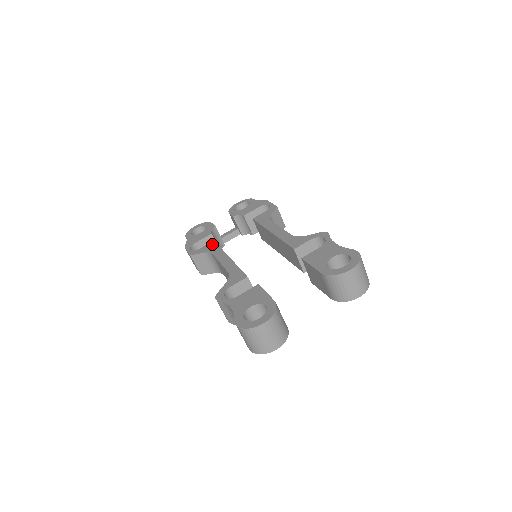
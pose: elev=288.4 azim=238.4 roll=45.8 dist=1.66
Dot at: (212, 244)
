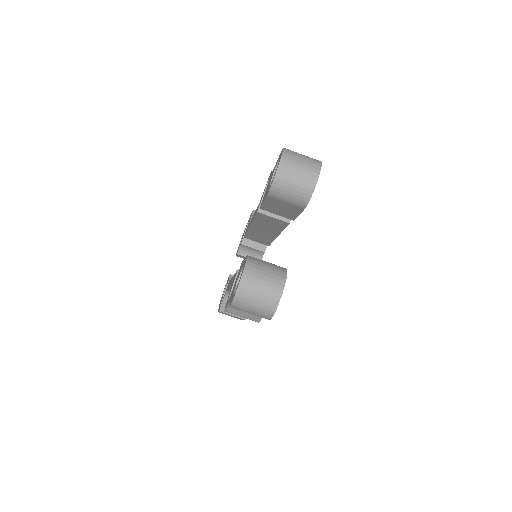
Dot at: (227, 286)
